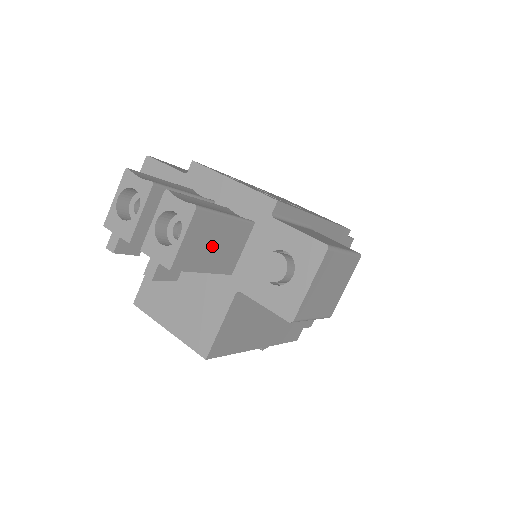
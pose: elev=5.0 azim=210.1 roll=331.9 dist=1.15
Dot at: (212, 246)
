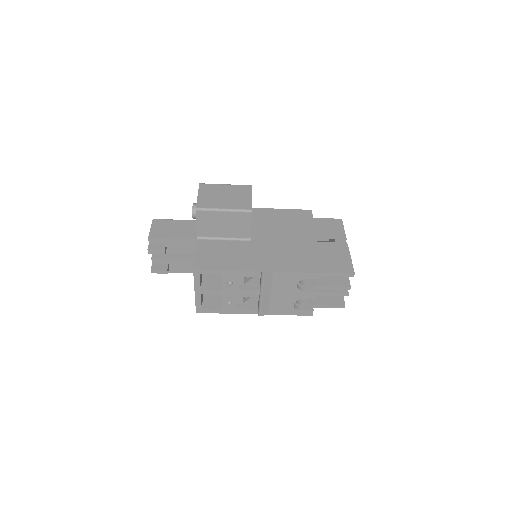
Dot at: (172, 230)
